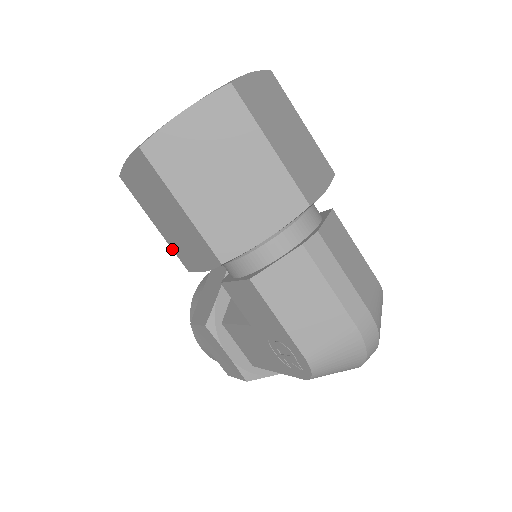
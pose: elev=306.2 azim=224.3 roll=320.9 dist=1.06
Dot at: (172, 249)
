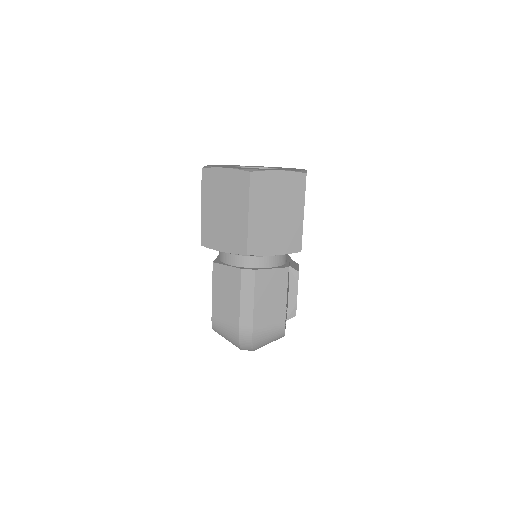
Dot at: occluded
